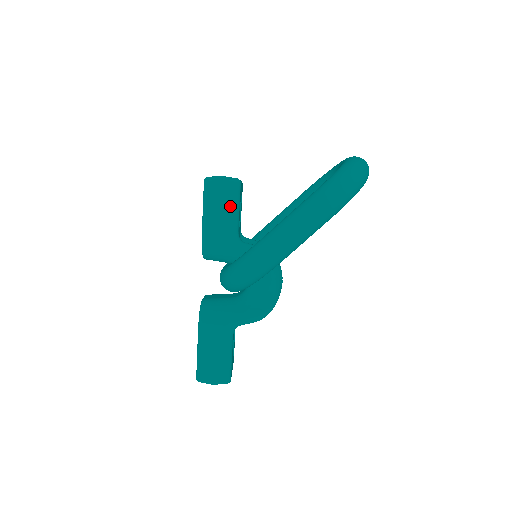
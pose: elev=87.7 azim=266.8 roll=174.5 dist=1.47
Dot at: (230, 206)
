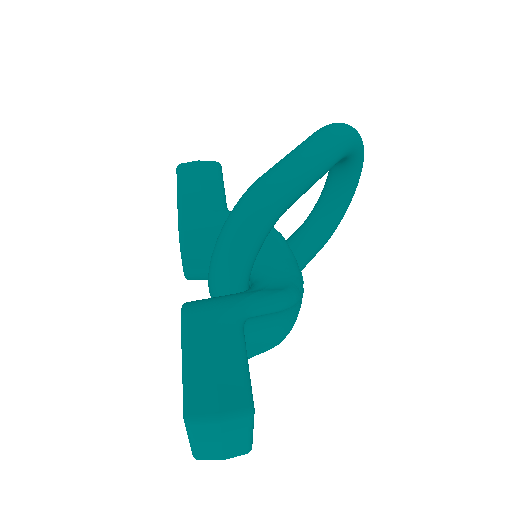
Dot at: (212, 181)
